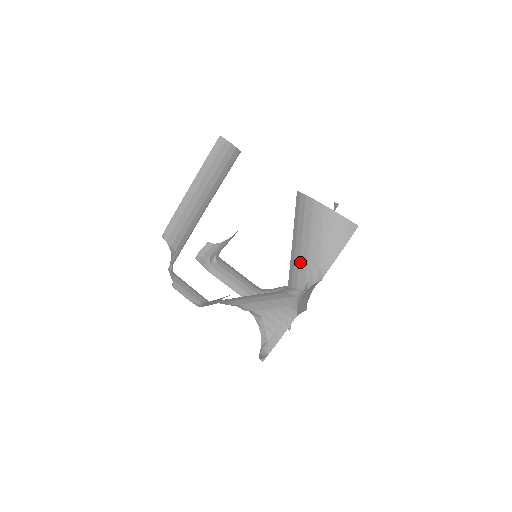
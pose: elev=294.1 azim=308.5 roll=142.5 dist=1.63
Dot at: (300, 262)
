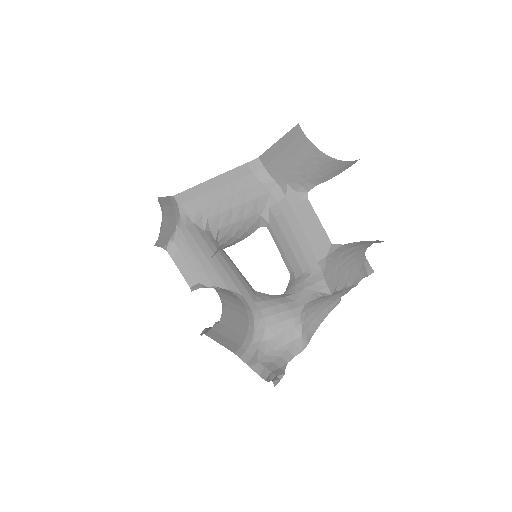
Dot at: (285, 166)
